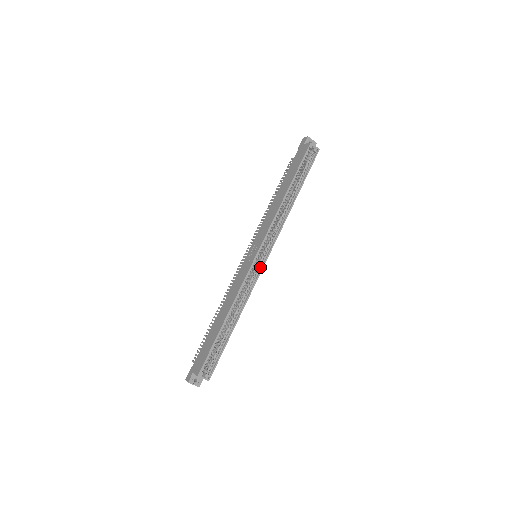
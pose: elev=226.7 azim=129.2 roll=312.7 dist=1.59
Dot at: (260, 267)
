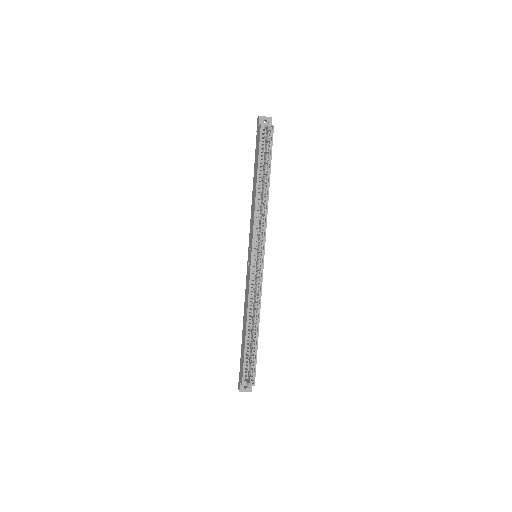
Dot at: (261, 267)
